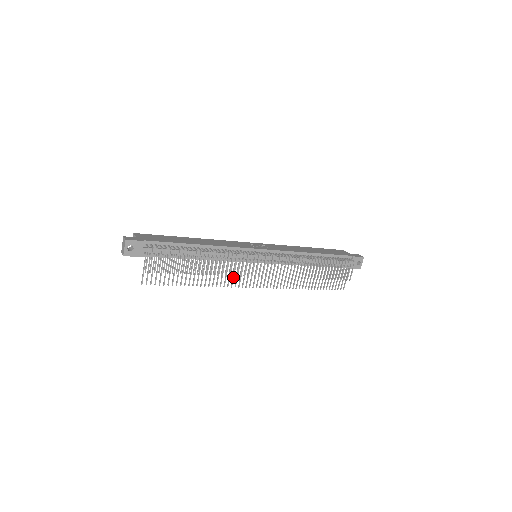
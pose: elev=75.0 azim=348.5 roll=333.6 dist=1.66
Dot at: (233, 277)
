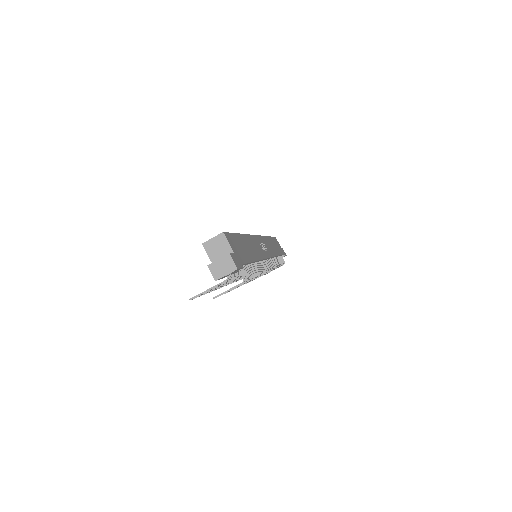
Dot at: occluded
